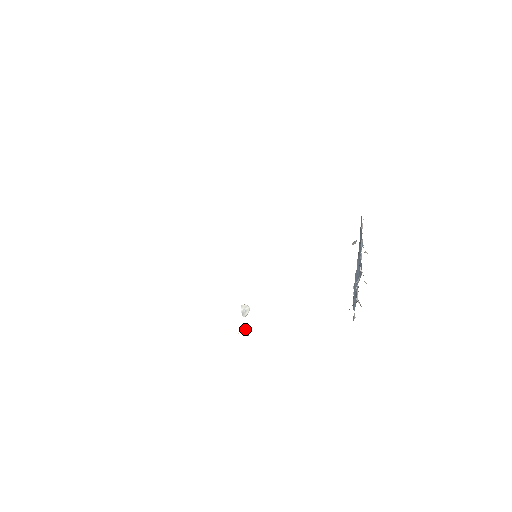
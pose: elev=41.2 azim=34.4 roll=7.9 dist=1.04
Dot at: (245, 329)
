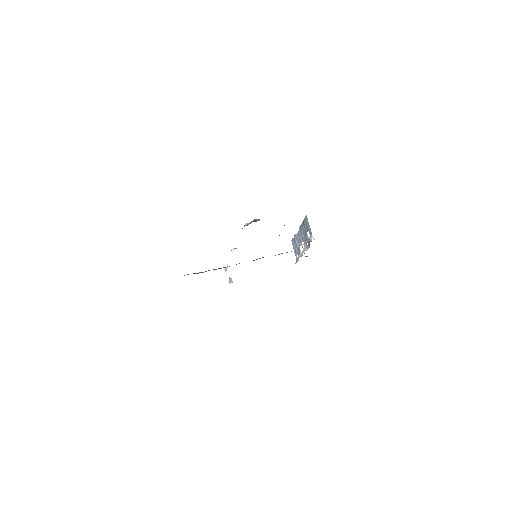
Dot at: (230, 280)
